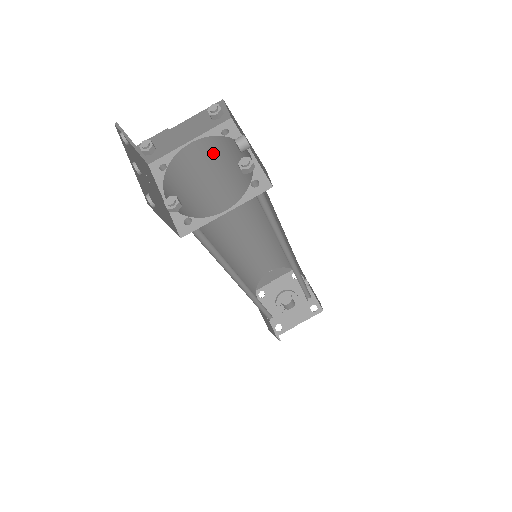
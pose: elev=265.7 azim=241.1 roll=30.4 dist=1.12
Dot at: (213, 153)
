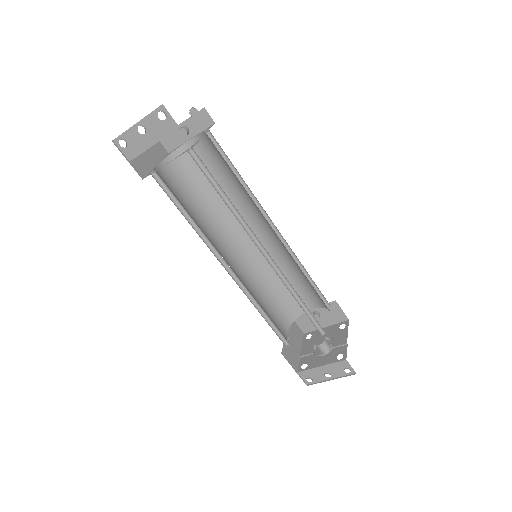
Dot at: (174, 175)
